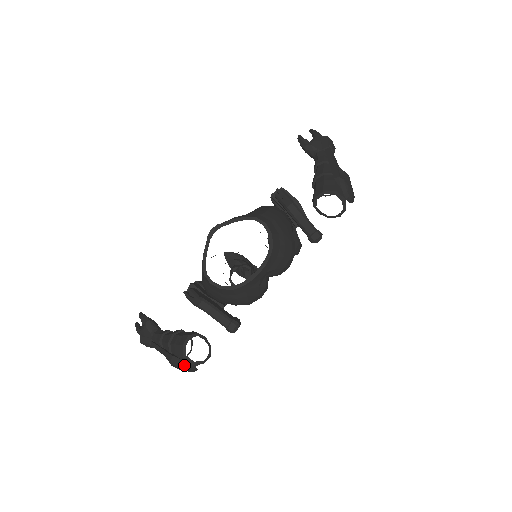
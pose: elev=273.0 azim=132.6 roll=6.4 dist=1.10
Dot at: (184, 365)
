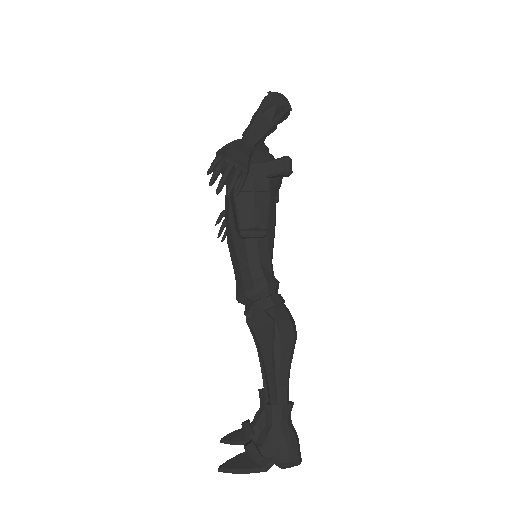
Dot at: (278, 93)
